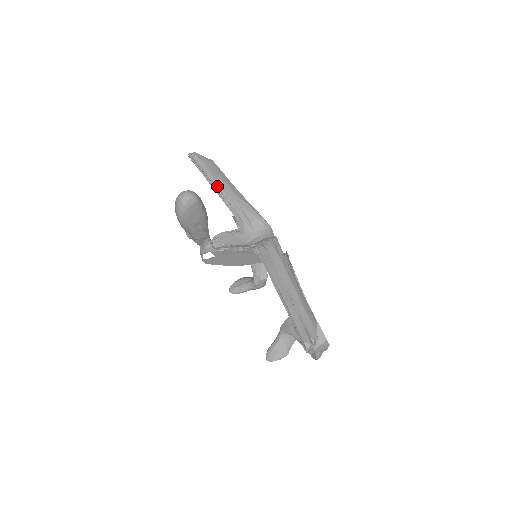
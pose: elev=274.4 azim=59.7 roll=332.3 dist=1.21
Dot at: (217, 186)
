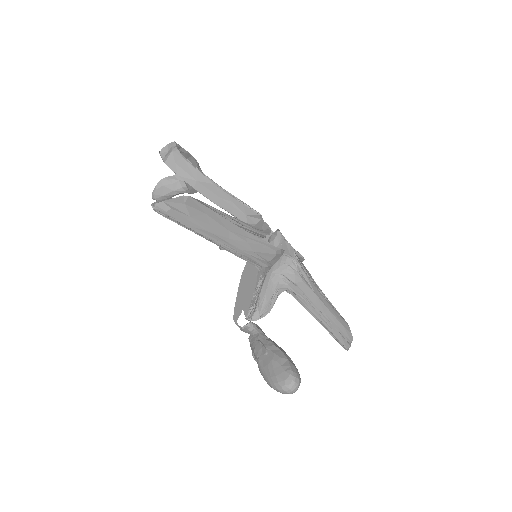
Dot at: (220, 242)
